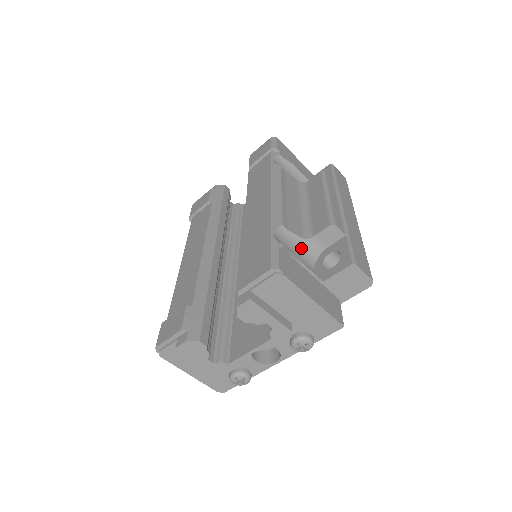
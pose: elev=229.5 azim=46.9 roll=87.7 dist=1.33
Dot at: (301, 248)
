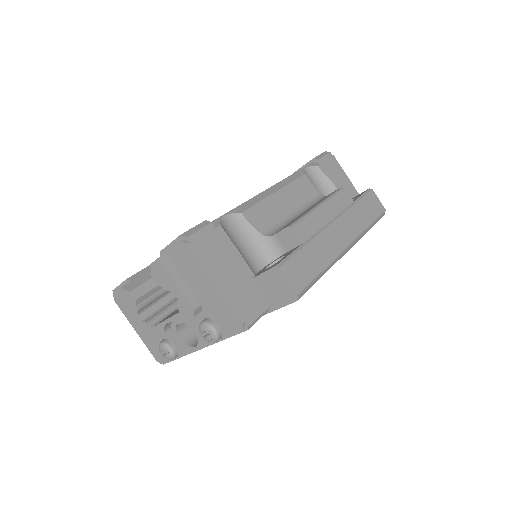
Dot at: (256, 243)
